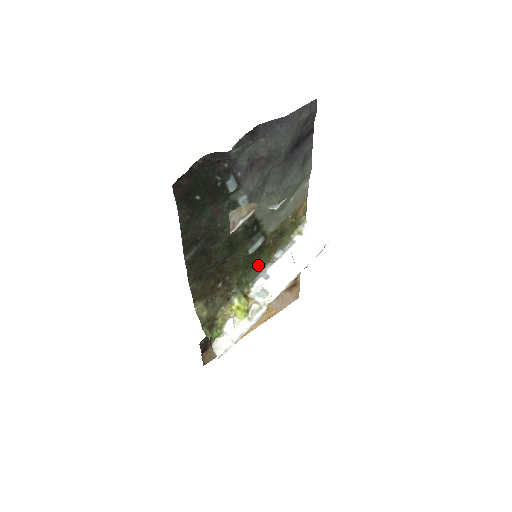
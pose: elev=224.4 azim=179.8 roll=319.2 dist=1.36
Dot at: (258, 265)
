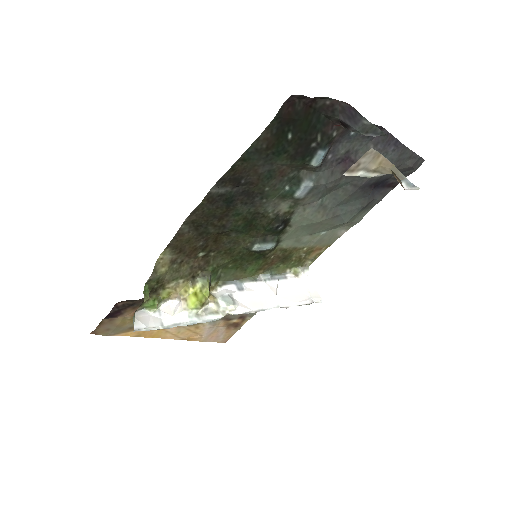
Dot at: (242, 270)
